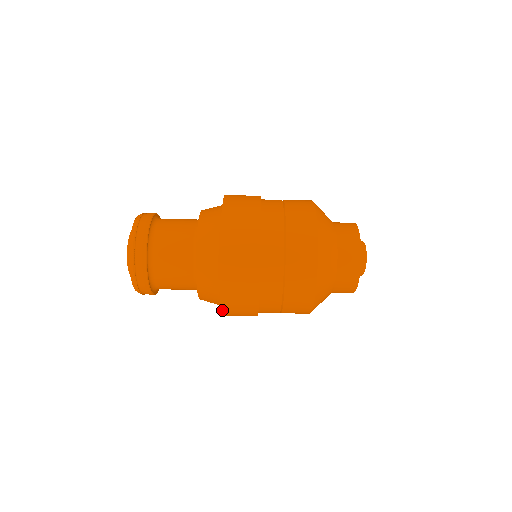
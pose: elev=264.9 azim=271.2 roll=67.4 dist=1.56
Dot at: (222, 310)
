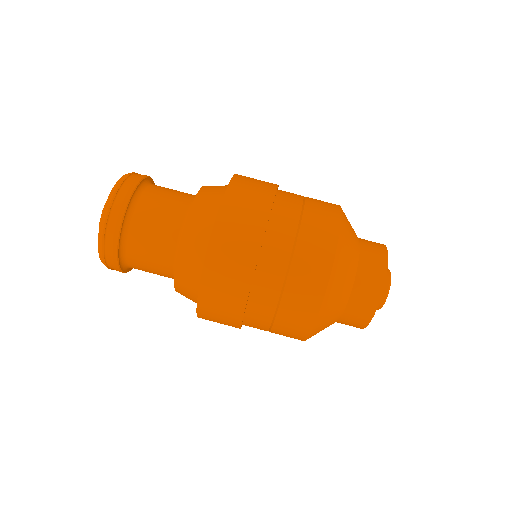
Dot at: (211, 243)
